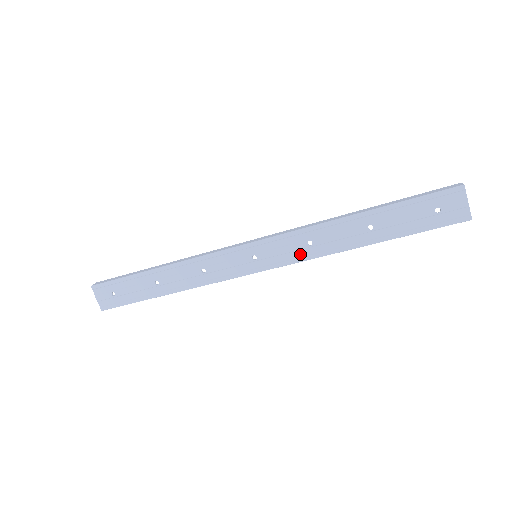
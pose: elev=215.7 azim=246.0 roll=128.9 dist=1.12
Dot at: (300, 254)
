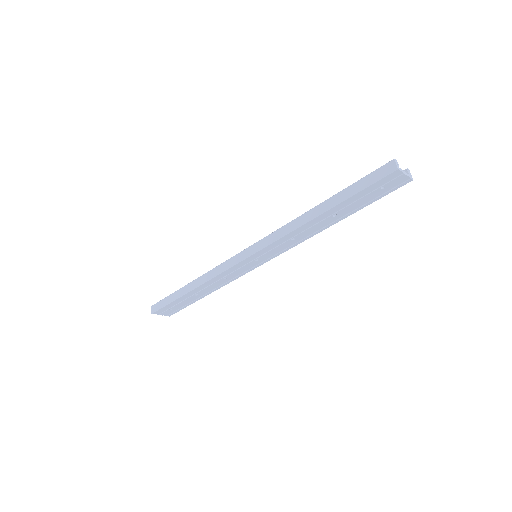
Dot at: (289, 245)
